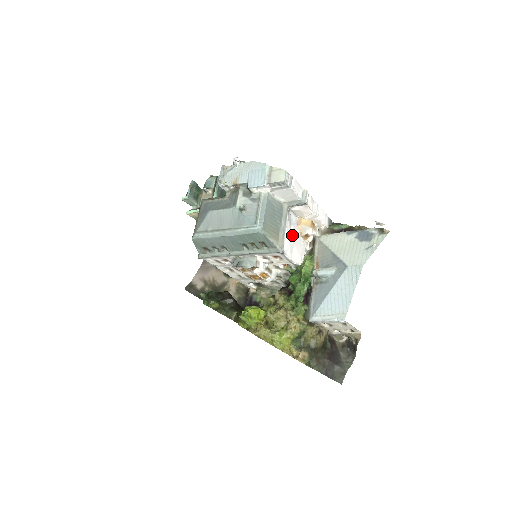
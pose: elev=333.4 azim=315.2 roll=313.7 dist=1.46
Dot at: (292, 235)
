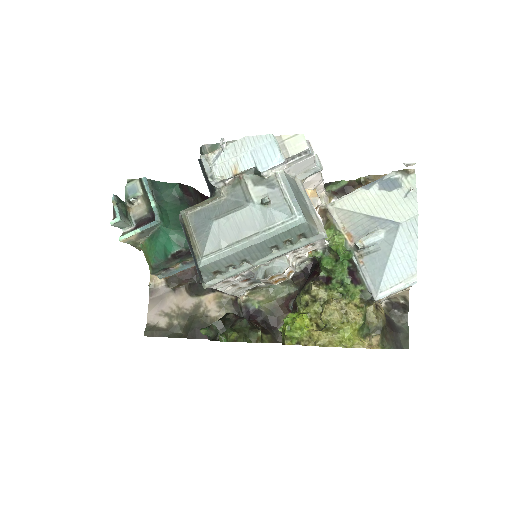
Dot at: occluded
